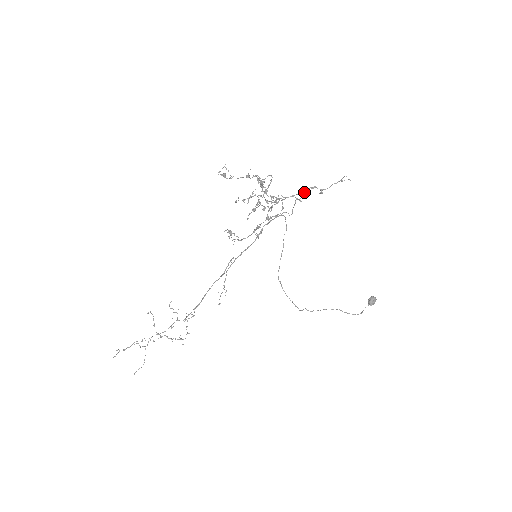
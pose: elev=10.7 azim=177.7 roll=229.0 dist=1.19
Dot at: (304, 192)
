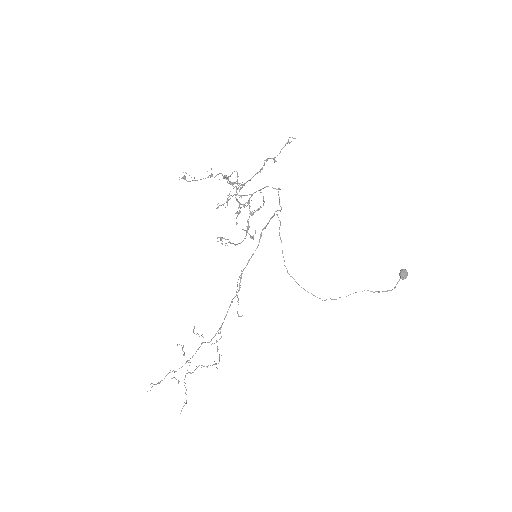
Dot at: (261, 168)
